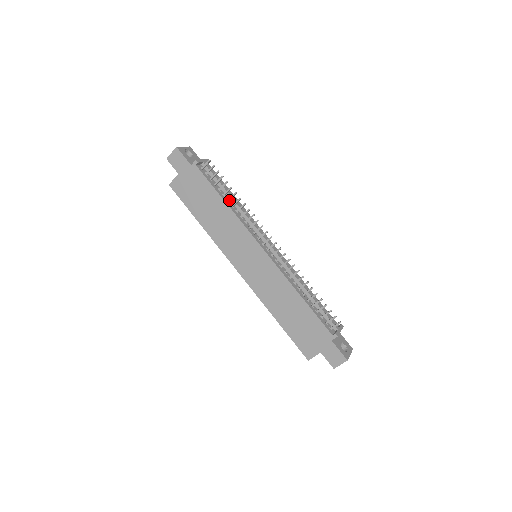
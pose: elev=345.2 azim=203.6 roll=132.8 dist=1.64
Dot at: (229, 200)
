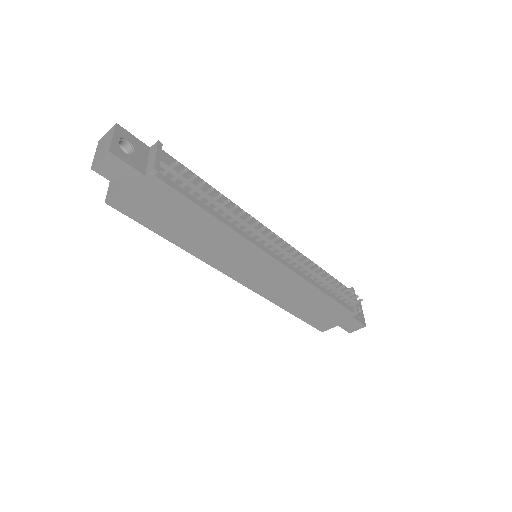
Dot at: (217, 209)
